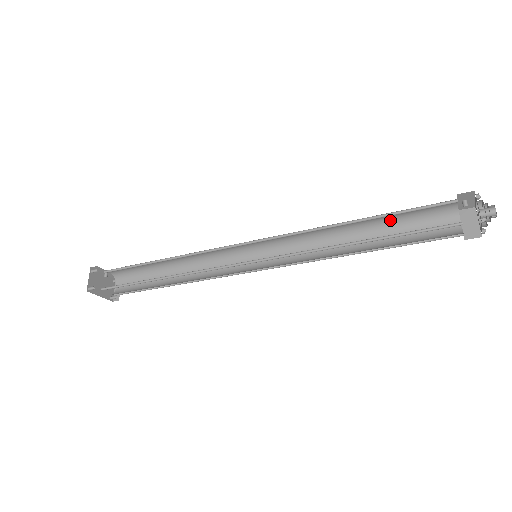
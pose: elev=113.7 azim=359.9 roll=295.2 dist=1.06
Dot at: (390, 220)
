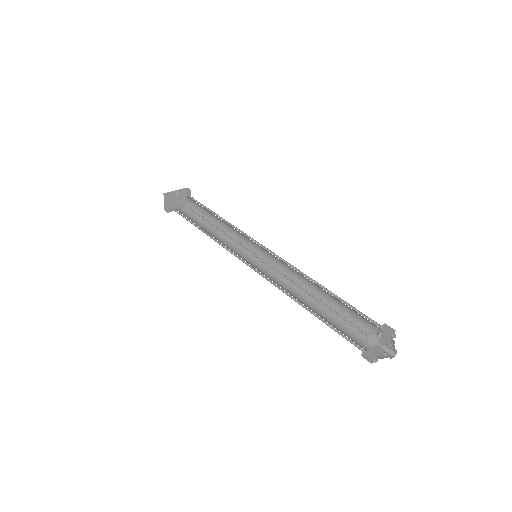
Dot at: occluded
